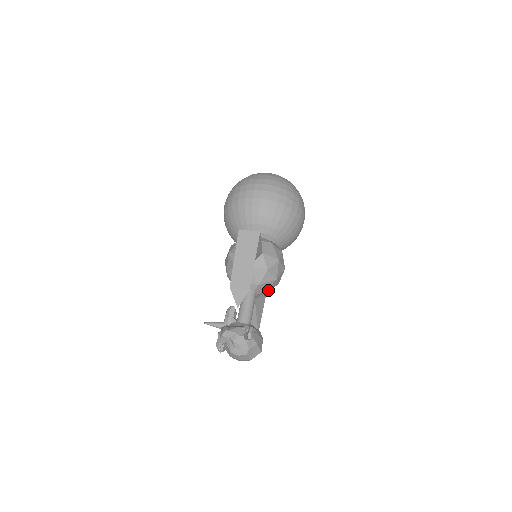
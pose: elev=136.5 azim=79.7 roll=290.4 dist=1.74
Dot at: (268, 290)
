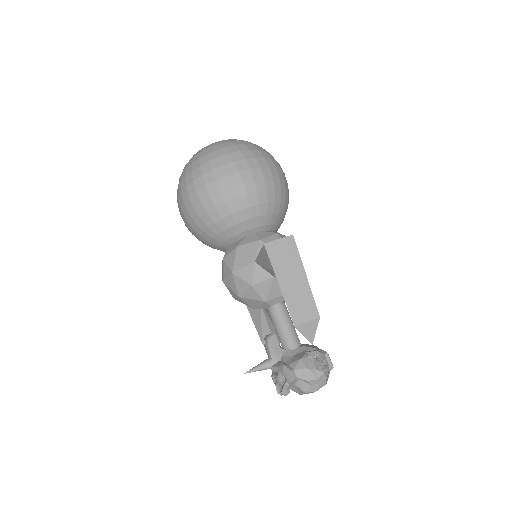
Dot at: occluded
